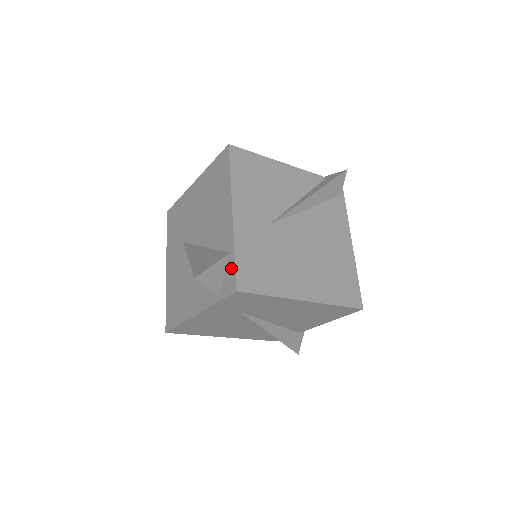
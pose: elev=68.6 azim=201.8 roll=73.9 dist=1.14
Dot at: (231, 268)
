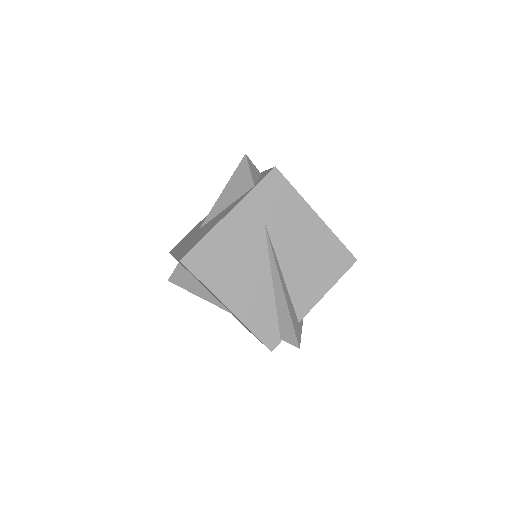
Dot at: (265, 172)
